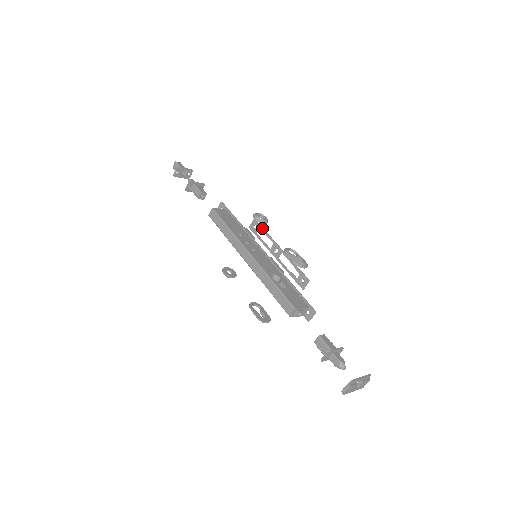
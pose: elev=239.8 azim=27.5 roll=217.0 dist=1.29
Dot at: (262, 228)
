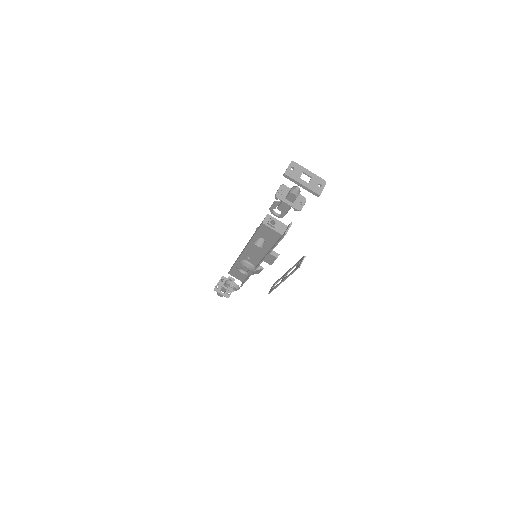
Dot at: (277, 280)
